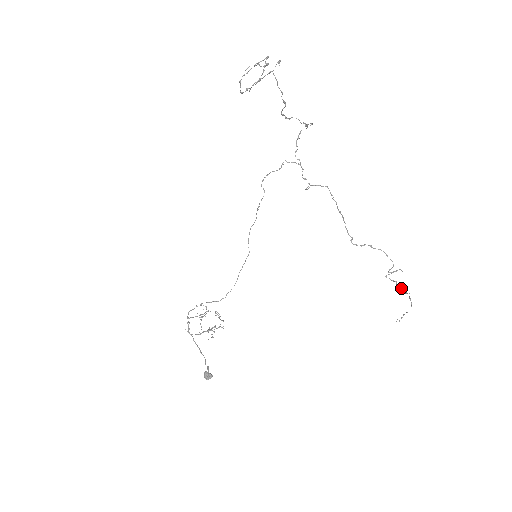
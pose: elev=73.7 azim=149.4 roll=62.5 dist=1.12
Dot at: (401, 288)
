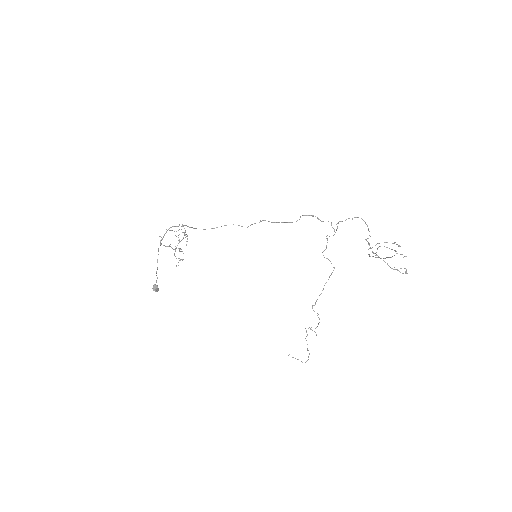
Dot at: occluded
